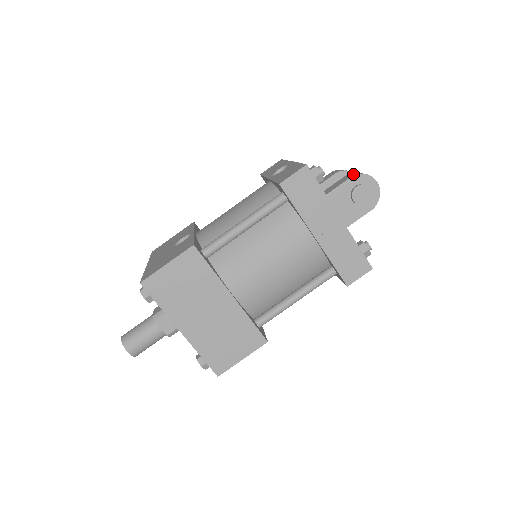
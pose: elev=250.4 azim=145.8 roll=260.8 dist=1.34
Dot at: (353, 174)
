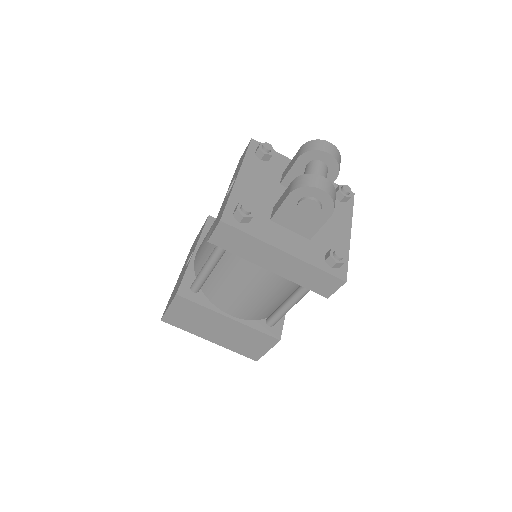
Dot at: (292, 187)
